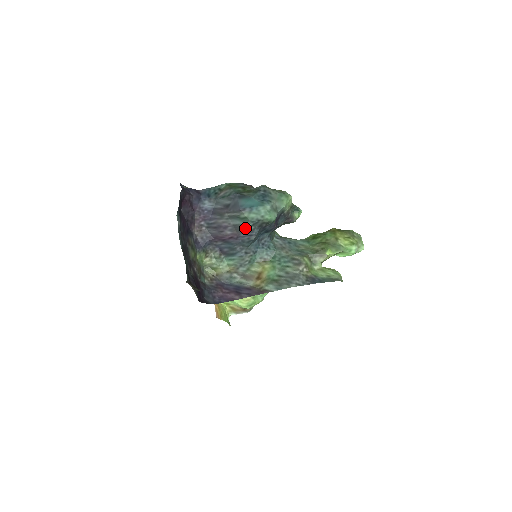
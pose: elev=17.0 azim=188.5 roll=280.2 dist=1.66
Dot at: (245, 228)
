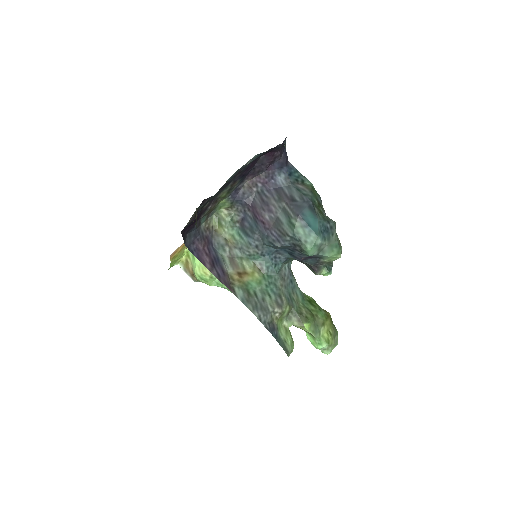
Dot at: (283, 231)
